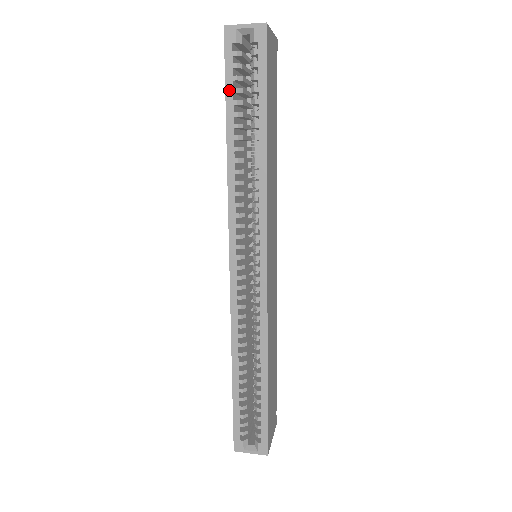
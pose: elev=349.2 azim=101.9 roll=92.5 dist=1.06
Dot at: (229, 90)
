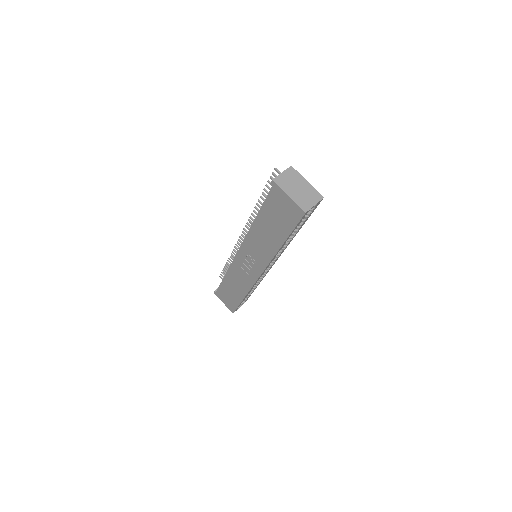
Dot at: (293, 231)
